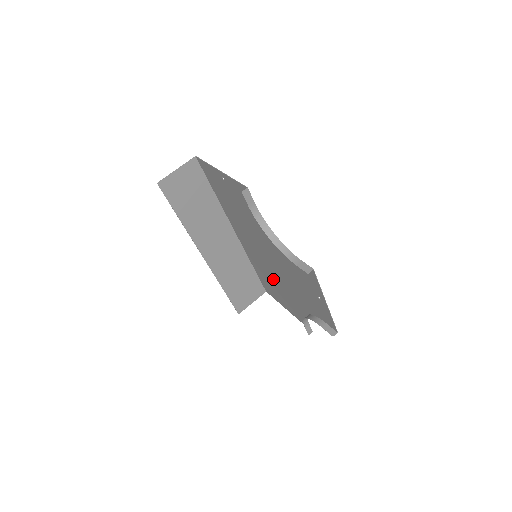
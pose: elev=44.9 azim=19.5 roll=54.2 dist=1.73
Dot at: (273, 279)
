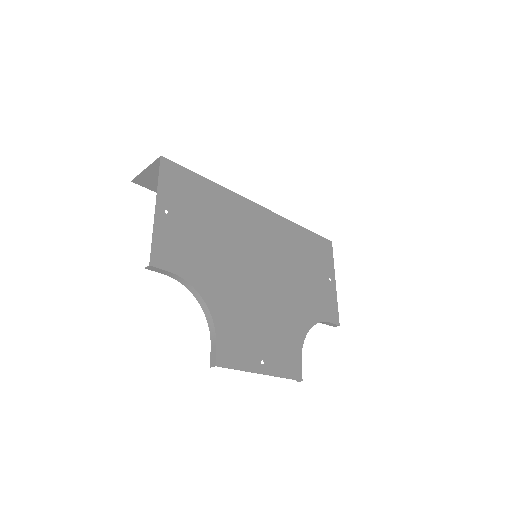
Dot at: (295, 267)
